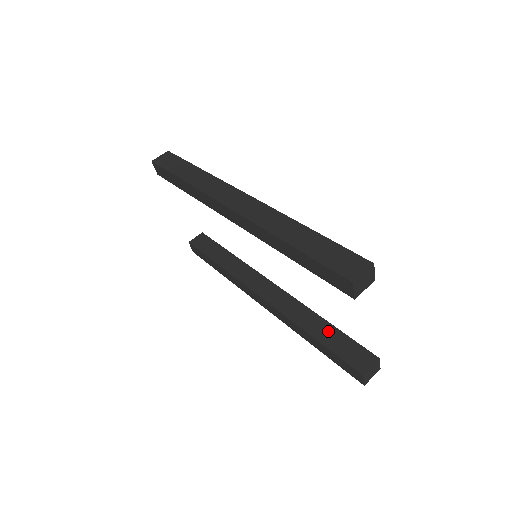
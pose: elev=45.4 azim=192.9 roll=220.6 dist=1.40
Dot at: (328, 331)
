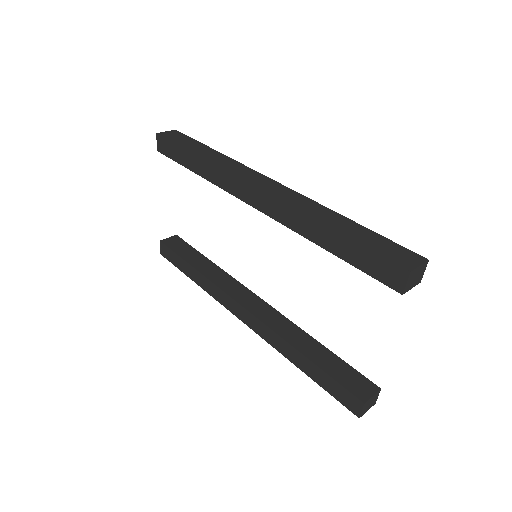
Dot at: (322, 353)
